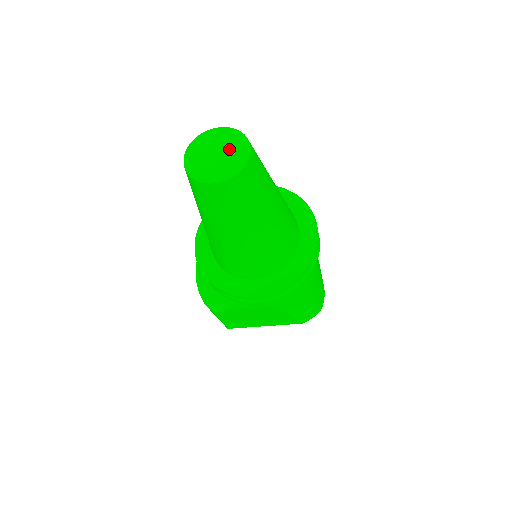
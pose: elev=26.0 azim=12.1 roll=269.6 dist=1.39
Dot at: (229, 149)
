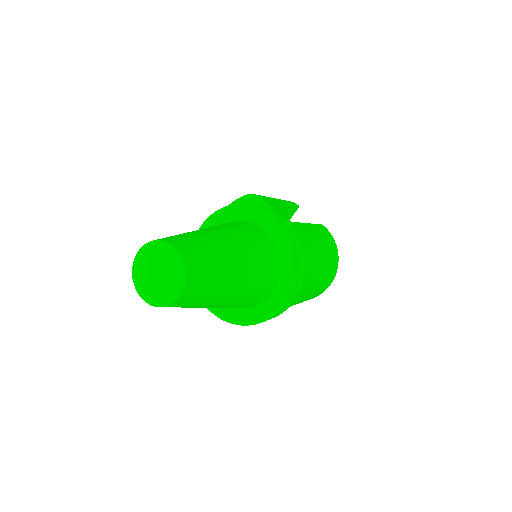
Dot at: (168, 279)
